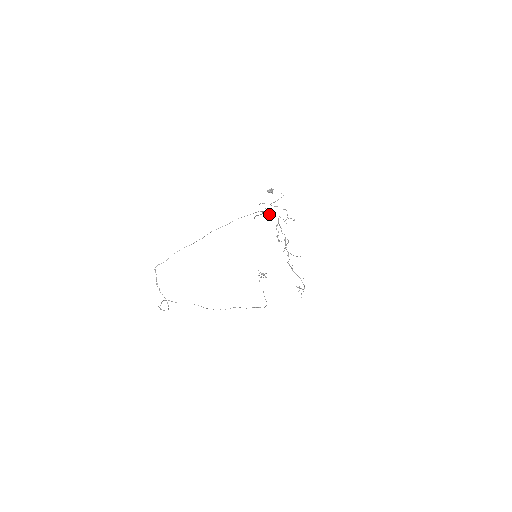
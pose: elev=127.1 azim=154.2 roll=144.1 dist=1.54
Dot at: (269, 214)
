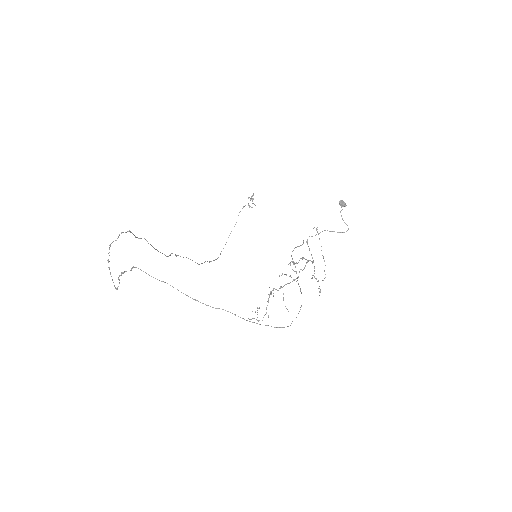
Dot at: occluded
